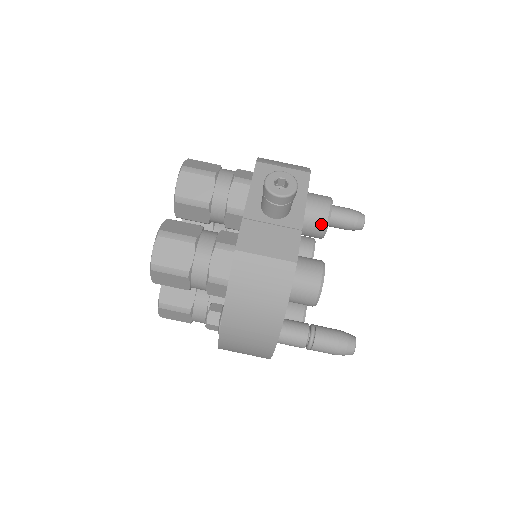
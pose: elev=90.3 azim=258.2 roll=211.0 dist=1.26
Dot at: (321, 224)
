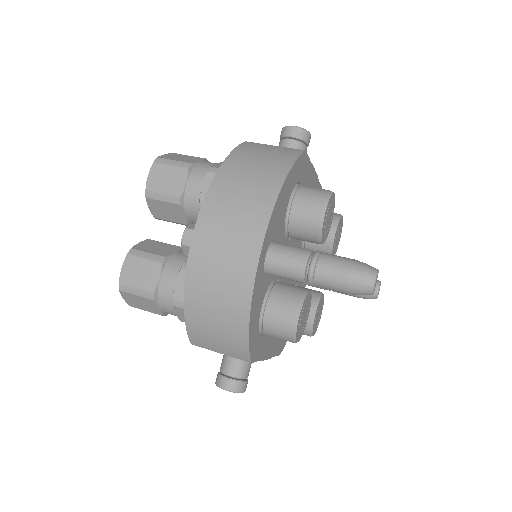
Dot at: occluded
